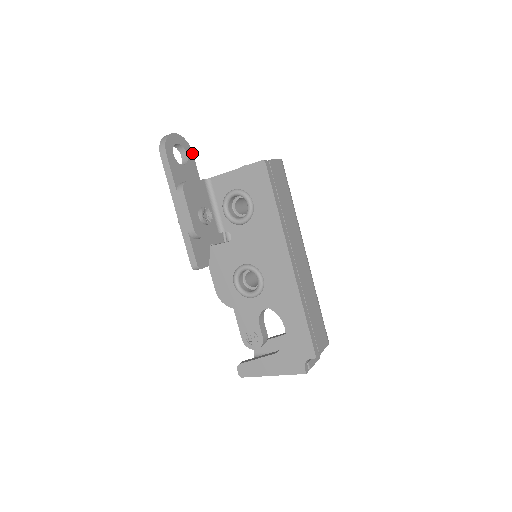
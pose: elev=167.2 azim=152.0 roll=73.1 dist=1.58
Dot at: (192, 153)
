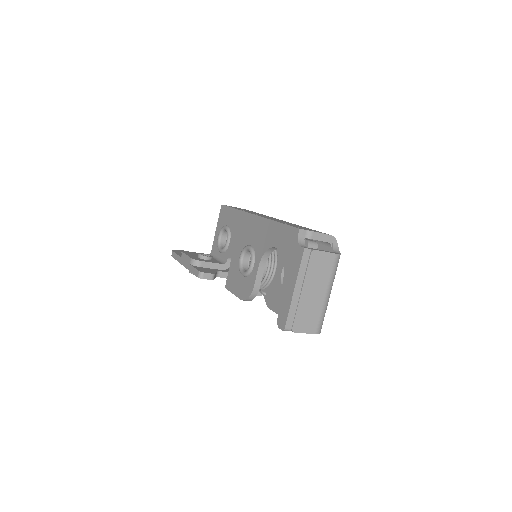
Dot at: occluded
